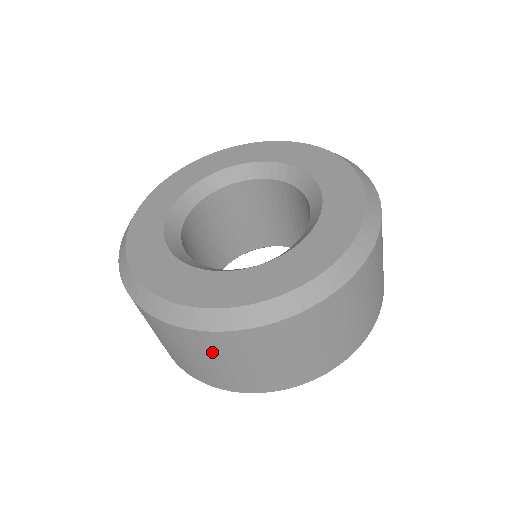
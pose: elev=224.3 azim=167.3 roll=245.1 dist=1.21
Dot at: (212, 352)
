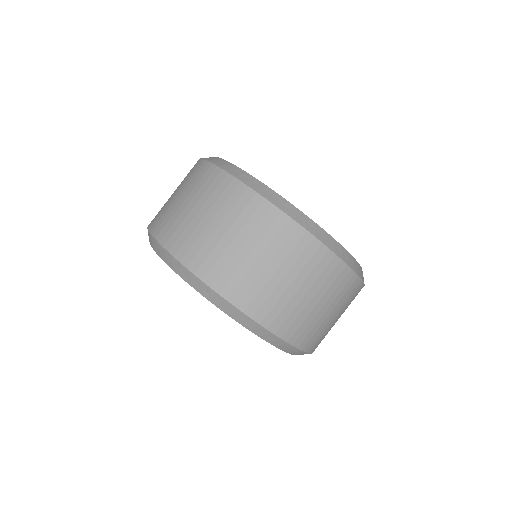
Dot at: (324, 285)
